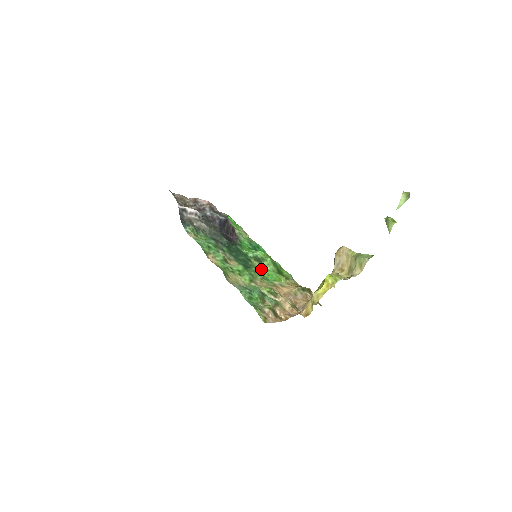
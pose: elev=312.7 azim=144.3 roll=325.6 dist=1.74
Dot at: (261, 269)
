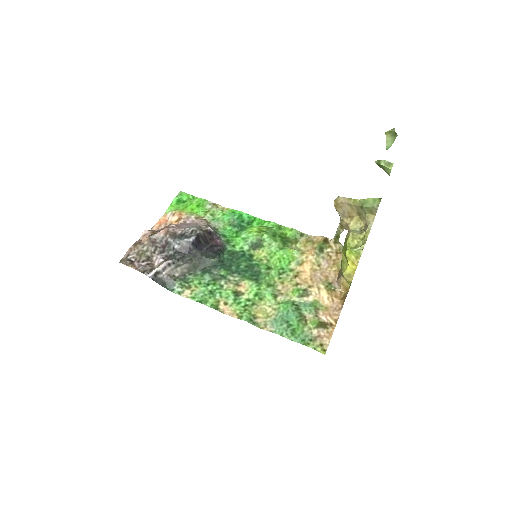
Dot at: (267, 257)
